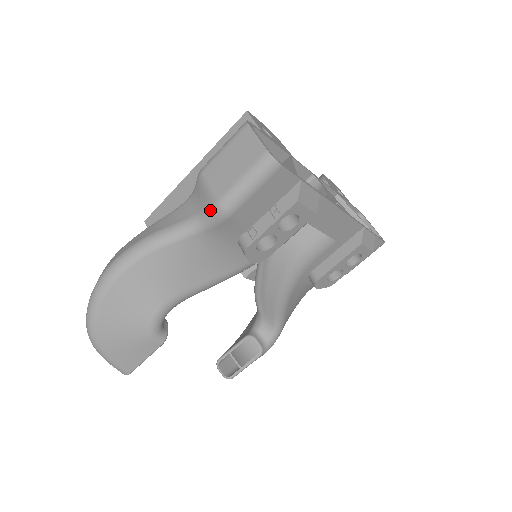
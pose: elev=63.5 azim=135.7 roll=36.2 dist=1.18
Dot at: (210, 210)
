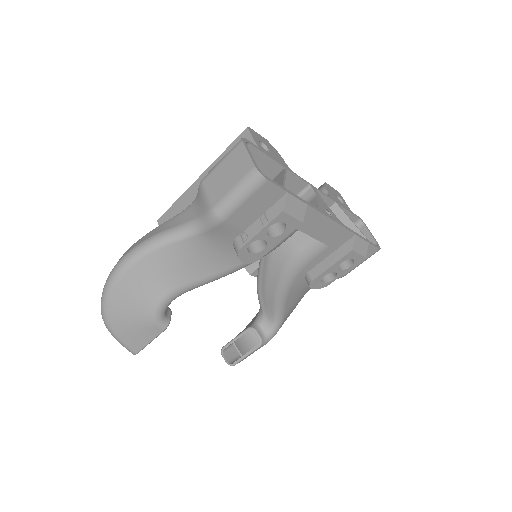
Dot at: (206, 216)
